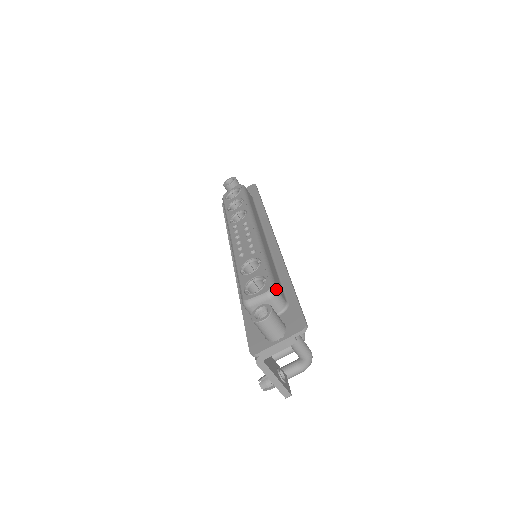
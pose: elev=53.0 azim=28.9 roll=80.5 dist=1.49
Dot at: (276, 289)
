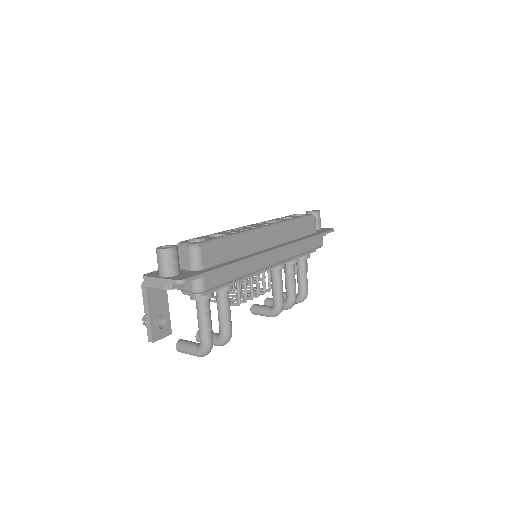
Dot at: (200, 248)
